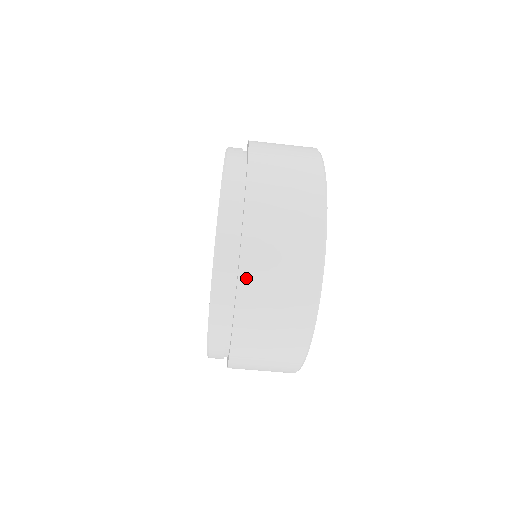
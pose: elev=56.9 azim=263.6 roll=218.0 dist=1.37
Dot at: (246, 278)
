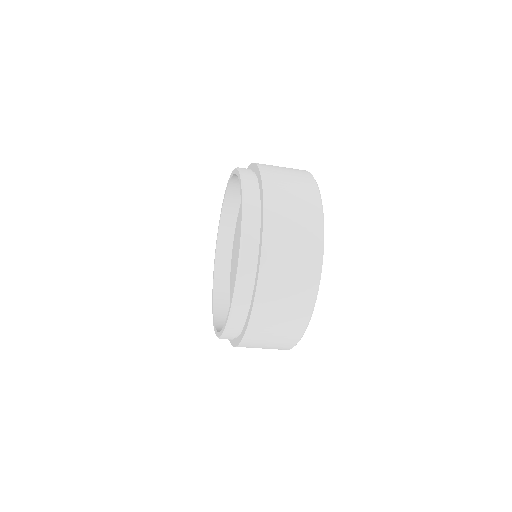
Dot at: occluded
